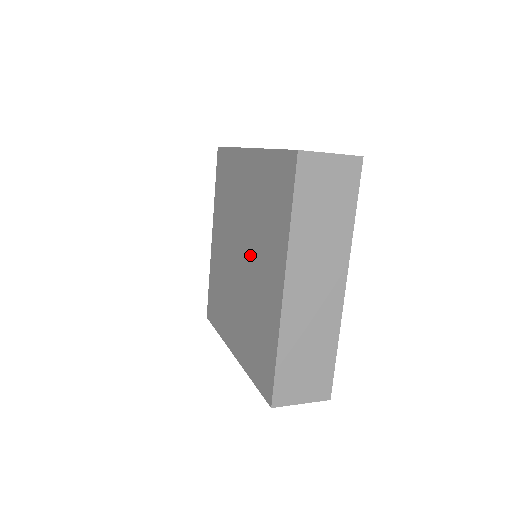
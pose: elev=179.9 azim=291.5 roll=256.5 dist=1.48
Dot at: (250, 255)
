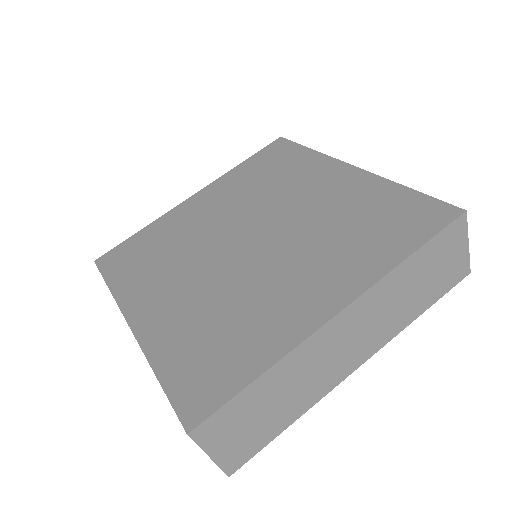
Dot at: (272, 215)
